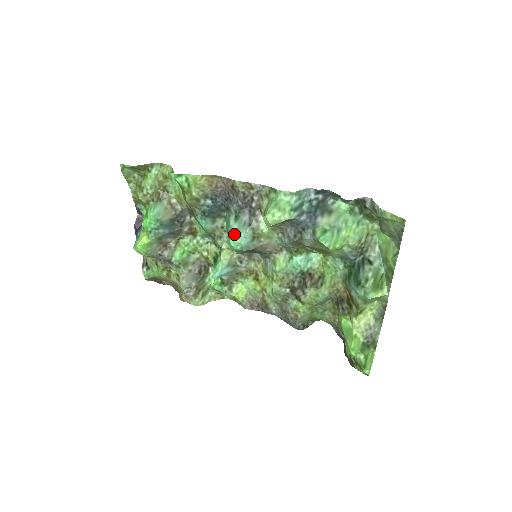
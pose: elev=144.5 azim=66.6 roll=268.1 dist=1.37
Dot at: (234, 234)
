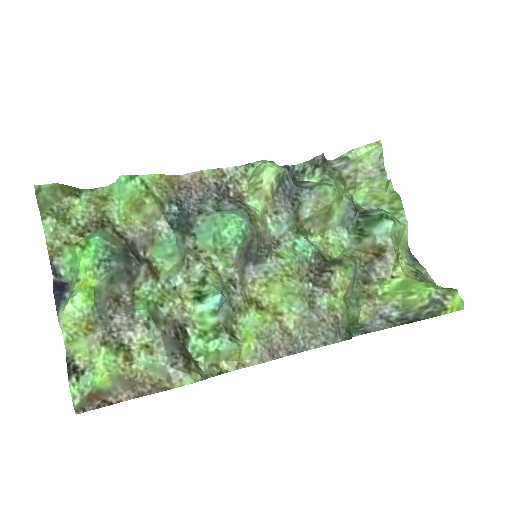
Dot at: (230, 215)
